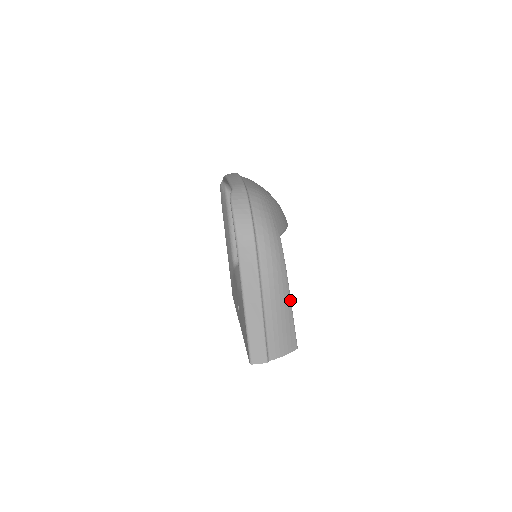
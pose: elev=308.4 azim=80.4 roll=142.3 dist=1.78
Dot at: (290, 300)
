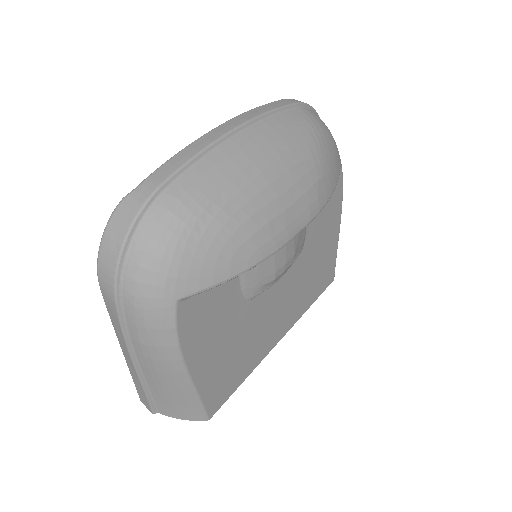
Dot at: (189, 379)
